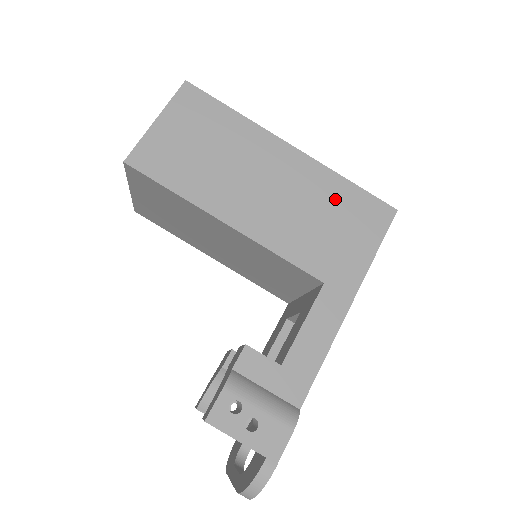
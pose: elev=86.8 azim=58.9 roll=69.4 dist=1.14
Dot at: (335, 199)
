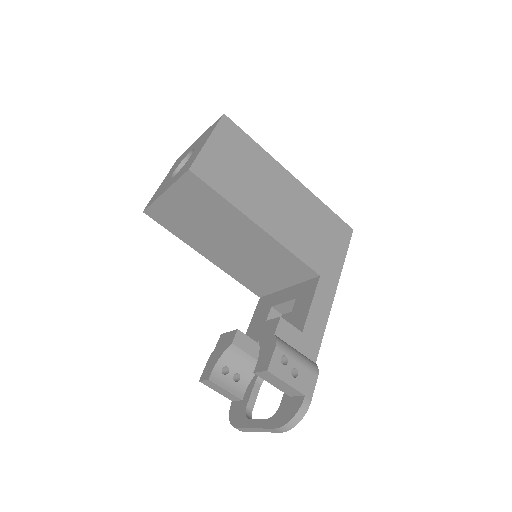
Dot at: (320, 218)
